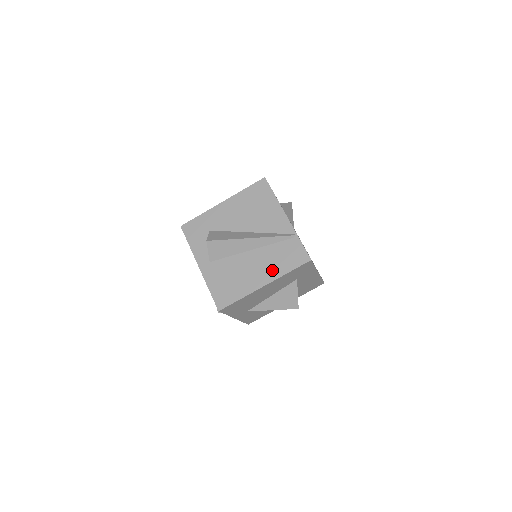
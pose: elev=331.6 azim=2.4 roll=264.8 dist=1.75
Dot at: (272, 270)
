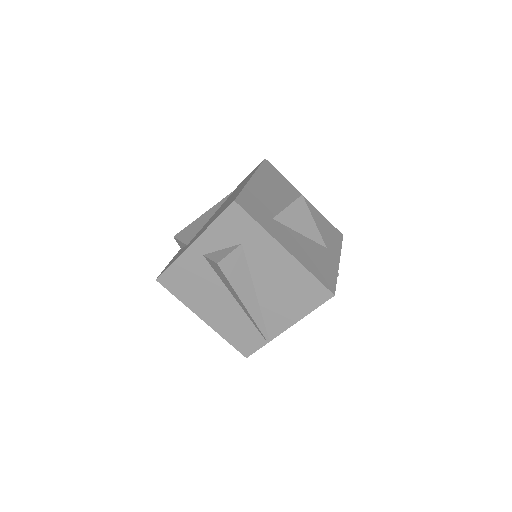
Dot at: (222, 325)
